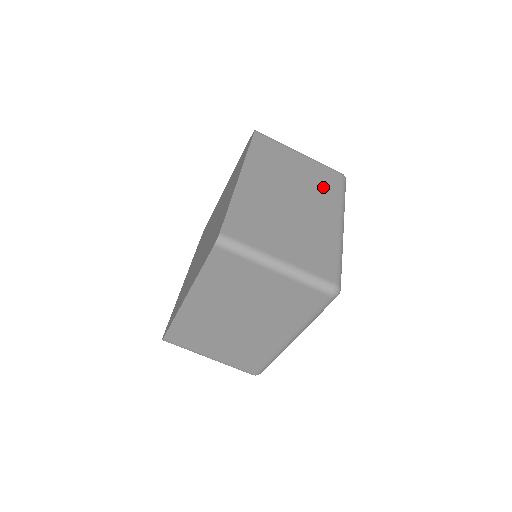
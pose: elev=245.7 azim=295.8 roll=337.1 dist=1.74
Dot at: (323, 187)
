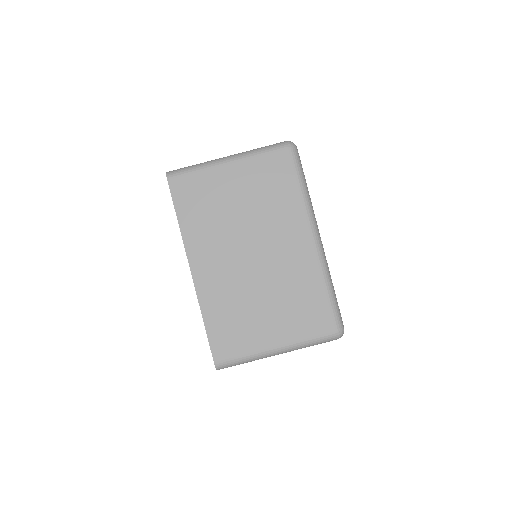
Dot at: occluded
